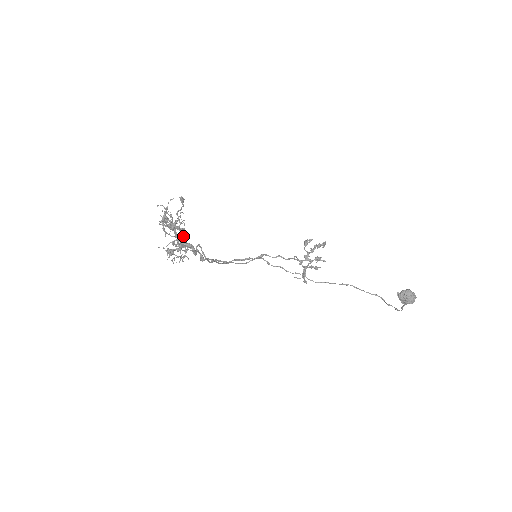
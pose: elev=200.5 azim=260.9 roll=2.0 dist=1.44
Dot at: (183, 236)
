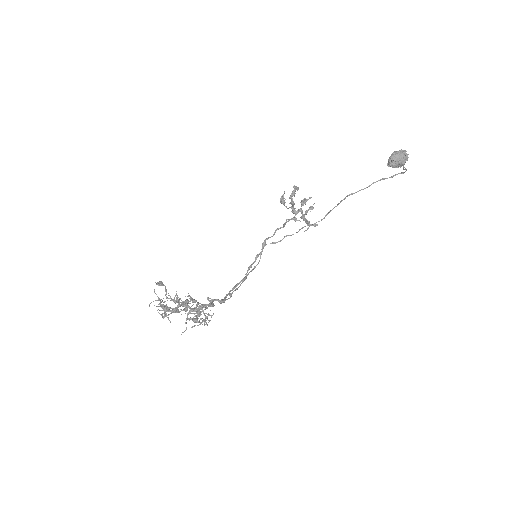
Dot at: (192, 302)
